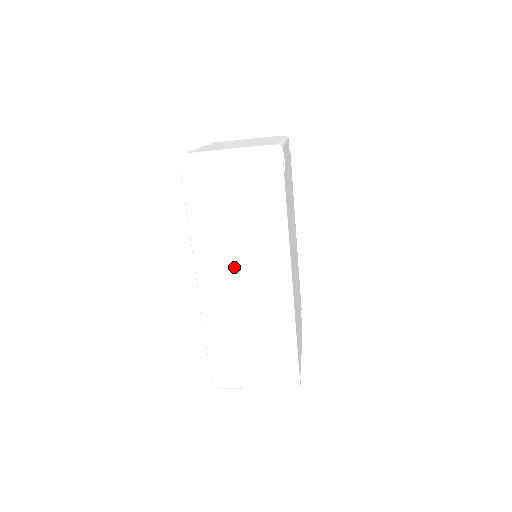
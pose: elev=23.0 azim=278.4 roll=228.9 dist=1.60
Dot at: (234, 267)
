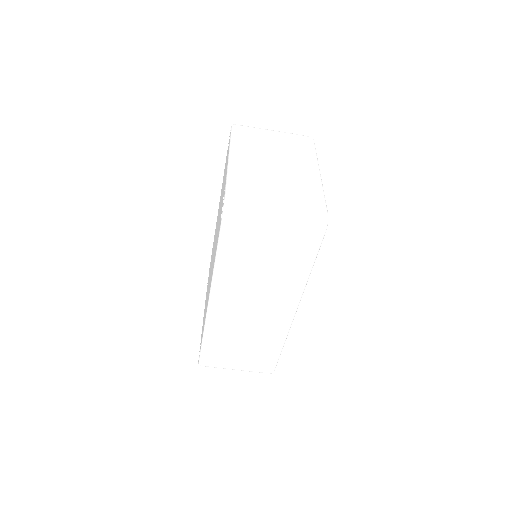
Dot at: (248, 297)
